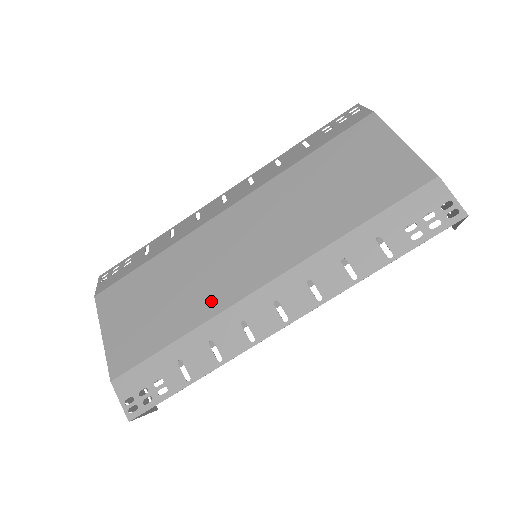
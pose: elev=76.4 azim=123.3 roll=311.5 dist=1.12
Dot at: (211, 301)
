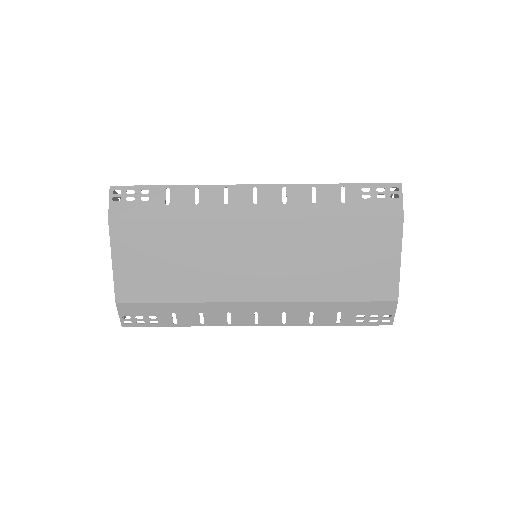
Dot at: (213, 290)
